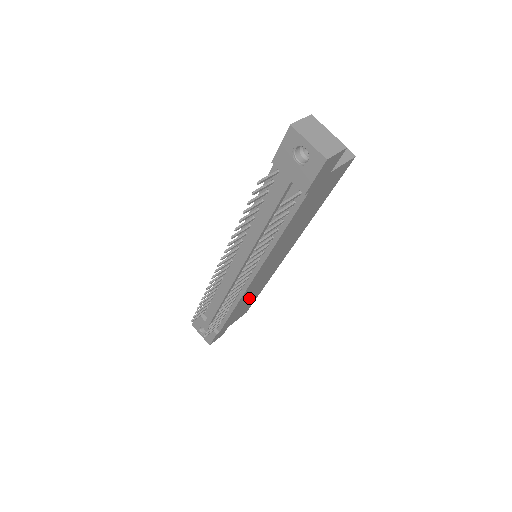
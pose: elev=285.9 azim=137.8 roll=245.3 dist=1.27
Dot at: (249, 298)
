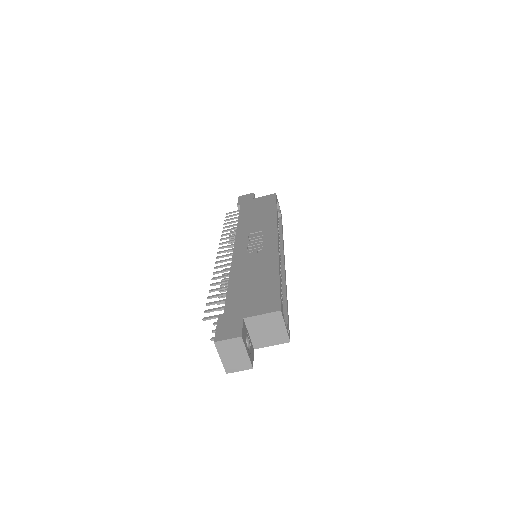
Dot at: occluded
